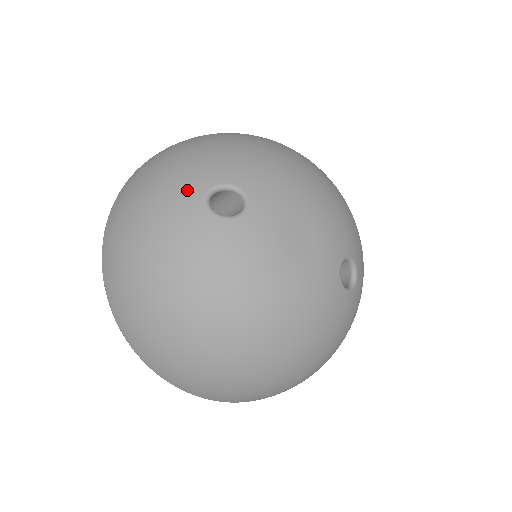
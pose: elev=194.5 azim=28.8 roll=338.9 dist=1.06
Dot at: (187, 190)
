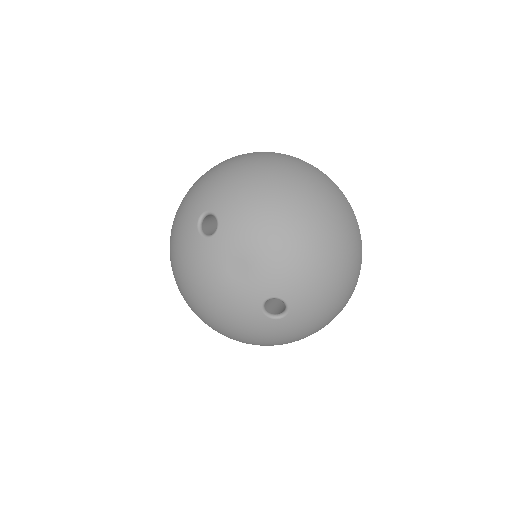
Dot at: (198, 204)
